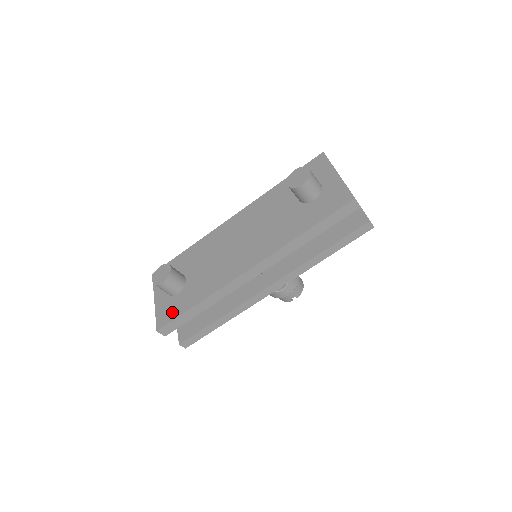
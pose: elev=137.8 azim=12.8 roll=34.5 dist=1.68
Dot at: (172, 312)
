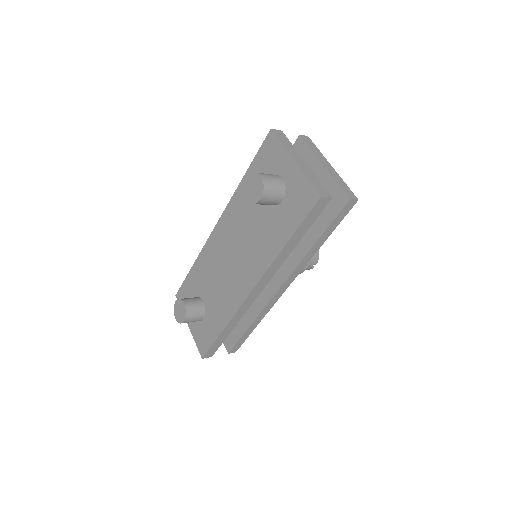
Dot at: (206, 339)
